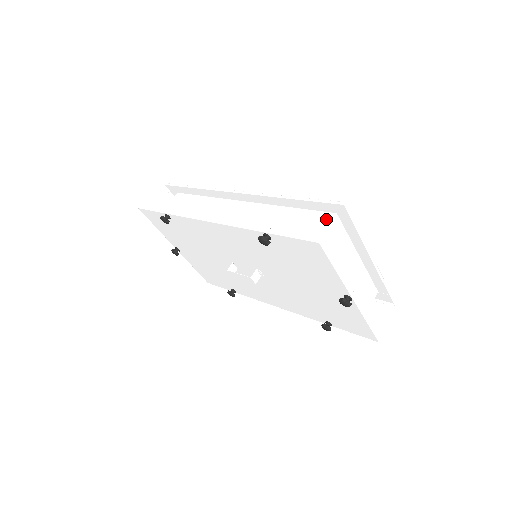
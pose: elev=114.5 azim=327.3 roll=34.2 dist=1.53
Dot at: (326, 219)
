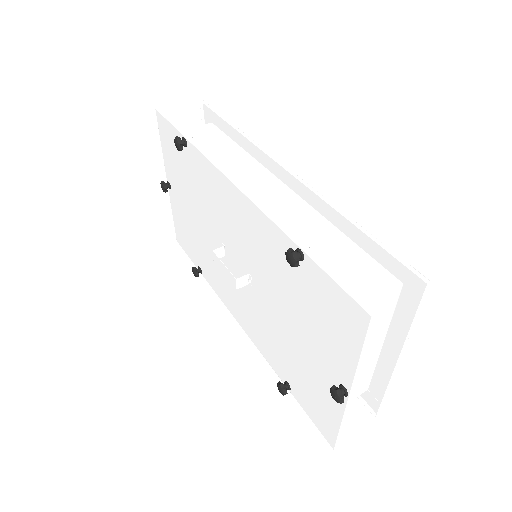
Dot at: (386, 282)
